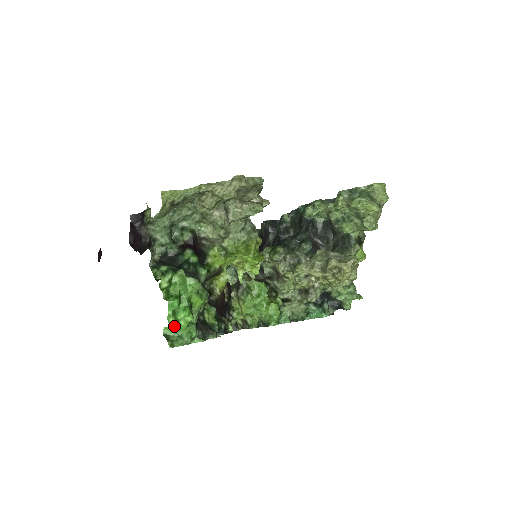
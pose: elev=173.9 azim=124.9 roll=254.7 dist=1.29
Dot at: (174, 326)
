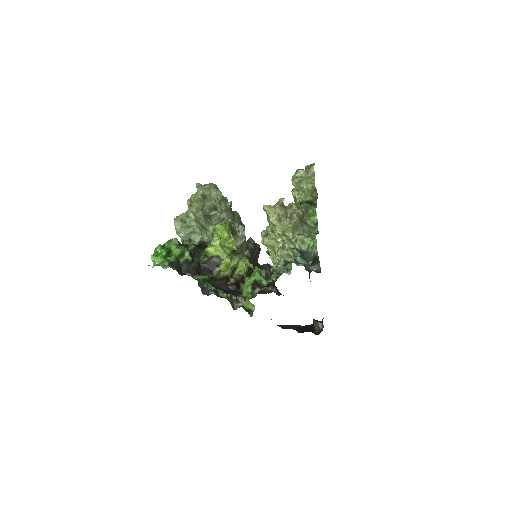
Dot at: (153, 256)
